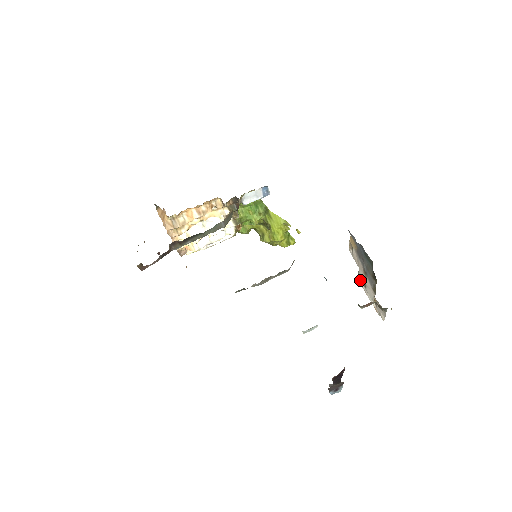
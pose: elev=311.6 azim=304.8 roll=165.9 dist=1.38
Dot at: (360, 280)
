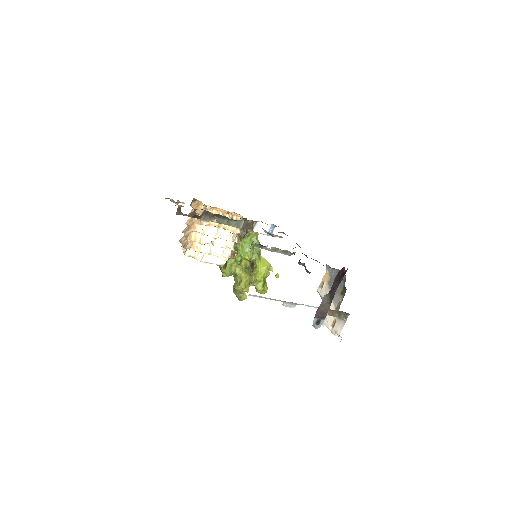
Dot at: occluded
